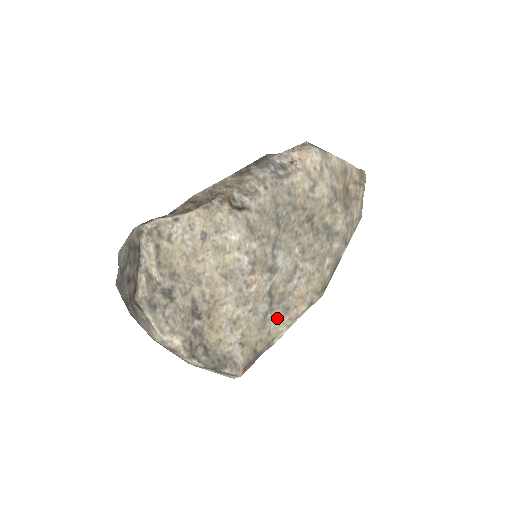
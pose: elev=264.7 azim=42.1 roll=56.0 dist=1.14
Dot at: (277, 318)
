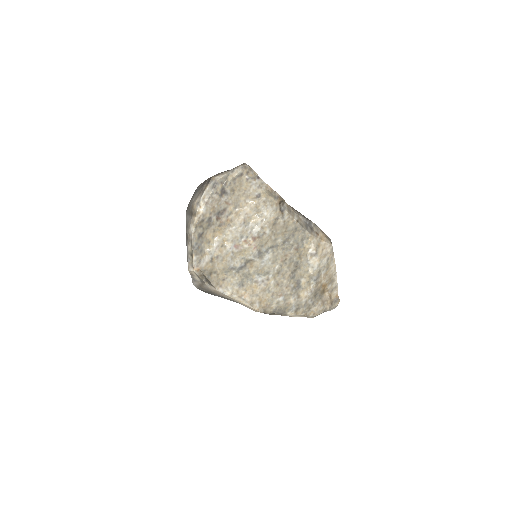
Dot at: (234, 280)
